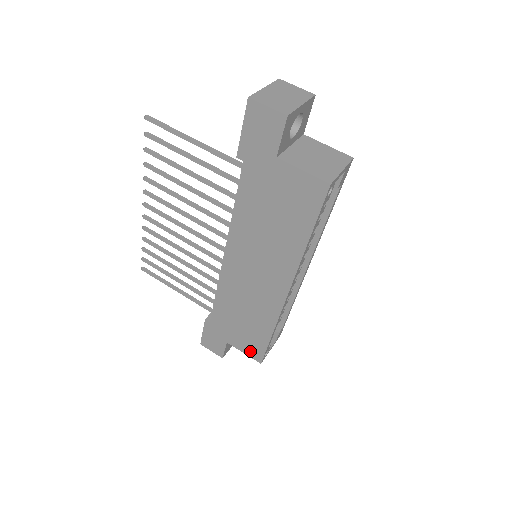
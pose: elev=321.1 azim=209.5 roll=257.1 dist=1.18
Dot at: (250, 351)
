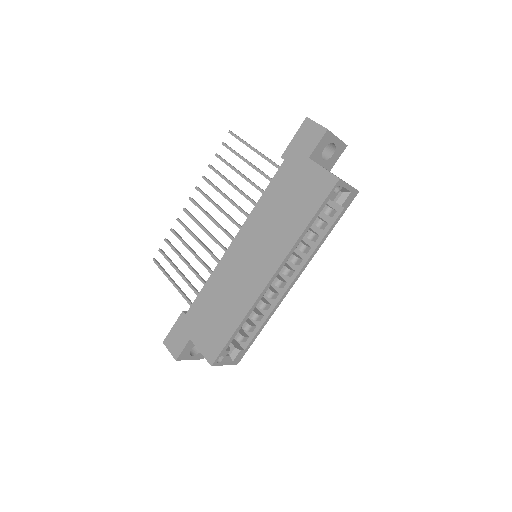
Dot at: (208, 349)
